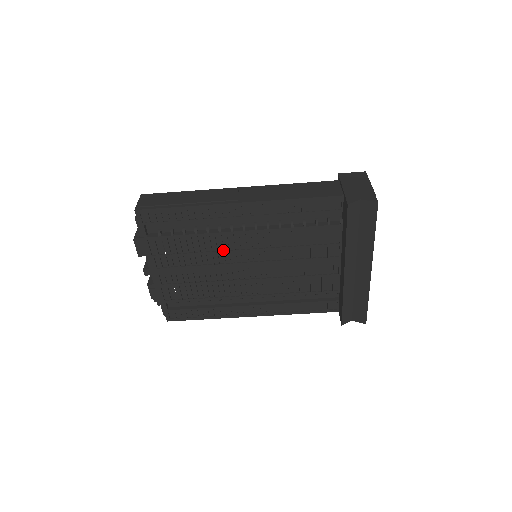
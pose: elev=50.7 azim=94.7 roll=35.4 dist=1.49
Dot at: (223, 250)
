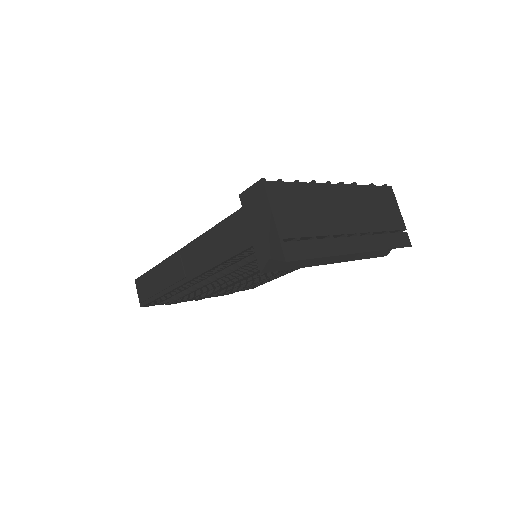
Dot at: (224, 282)
